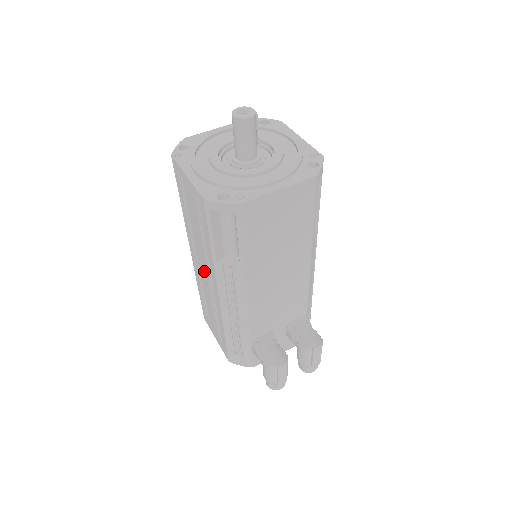
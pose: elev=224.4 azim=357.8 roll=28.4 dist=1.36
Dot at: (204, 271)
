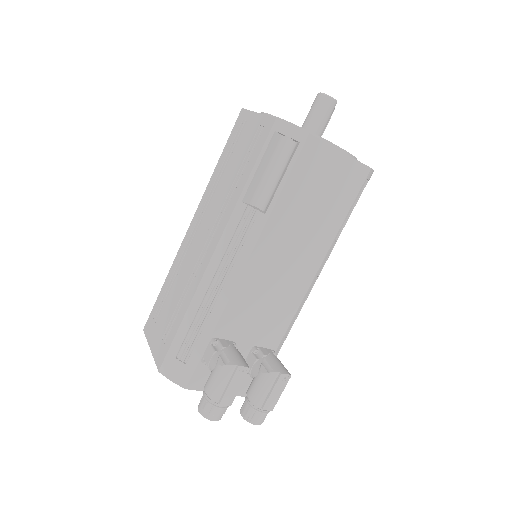
Dot at: (205, 232)
